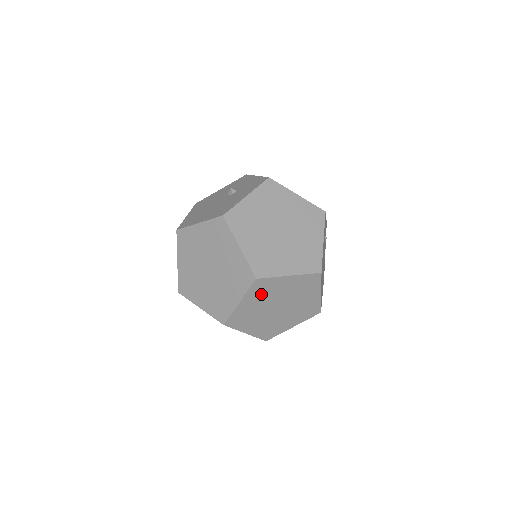
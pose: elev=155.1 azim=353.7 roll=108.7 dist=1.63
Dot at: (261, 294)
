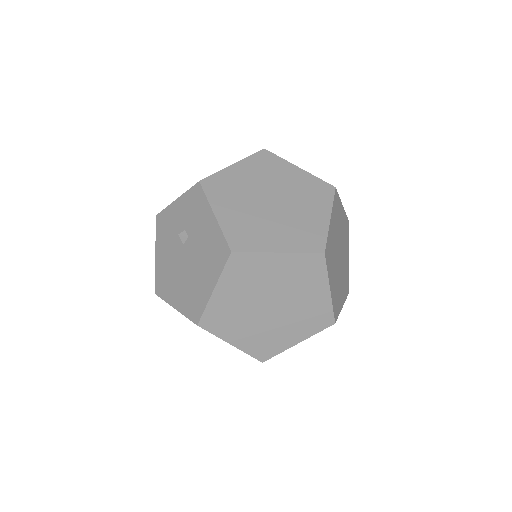
Dot at: (331, 261)
